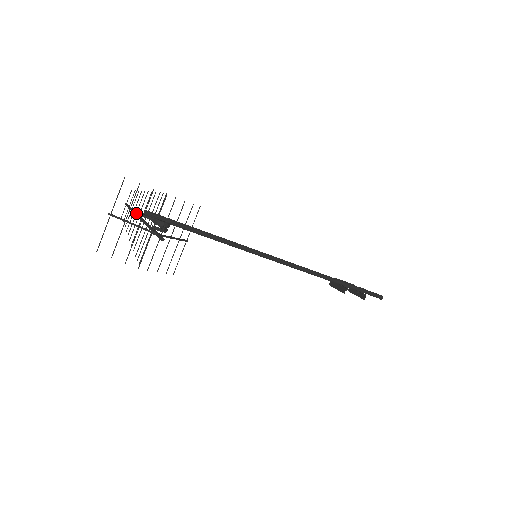
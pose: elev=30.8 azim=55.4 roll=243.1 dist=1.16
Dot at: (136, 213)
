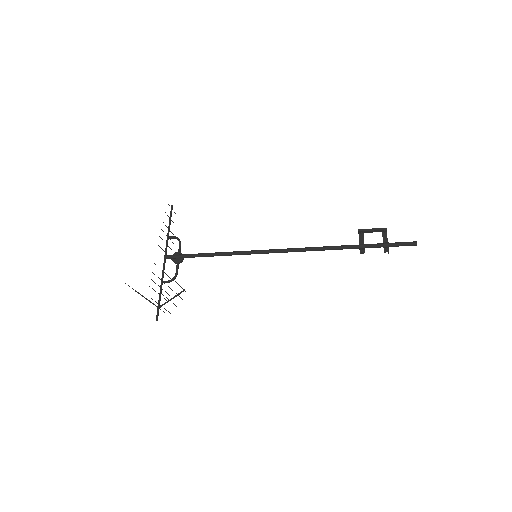
Dot at: occluded
